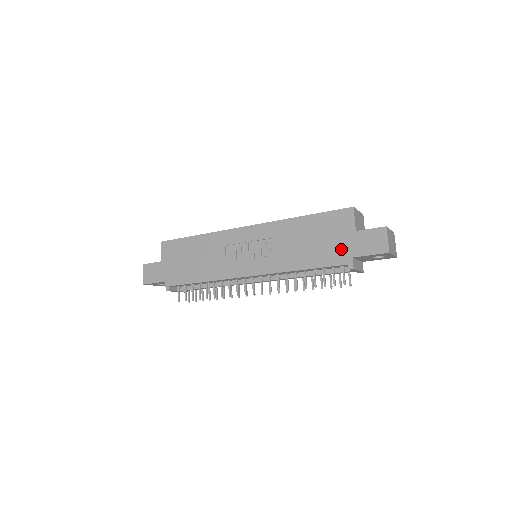
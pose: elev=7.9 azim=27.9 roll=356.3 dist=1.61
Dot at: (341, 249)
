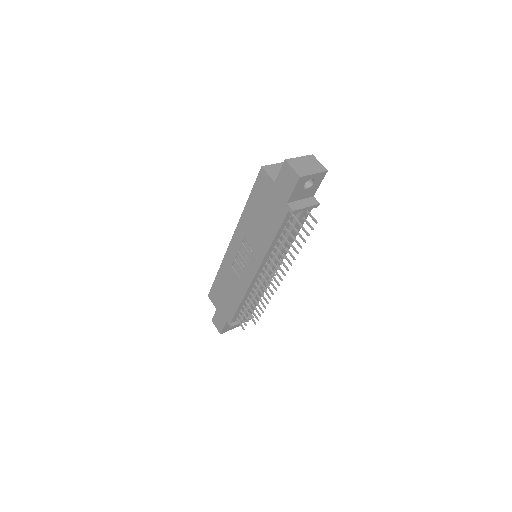
Dot at: (278, 204)
